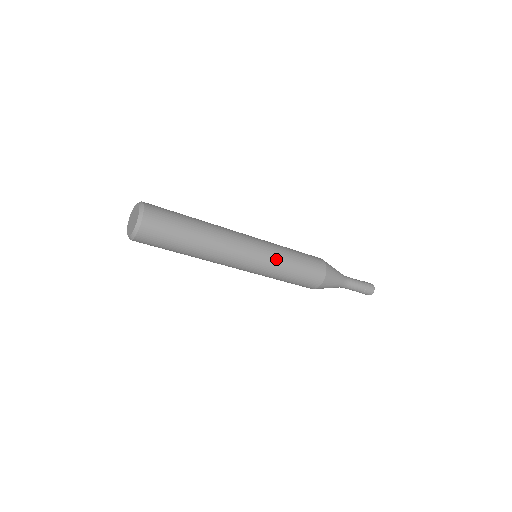
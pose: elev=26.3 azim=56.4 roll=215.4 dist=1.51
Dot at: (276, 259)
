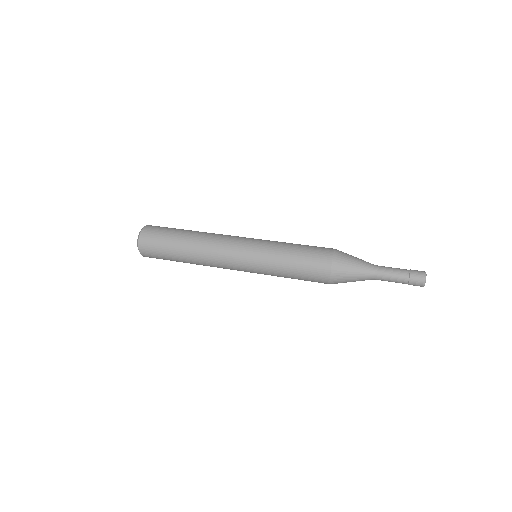
Dot at: (265, 273)
